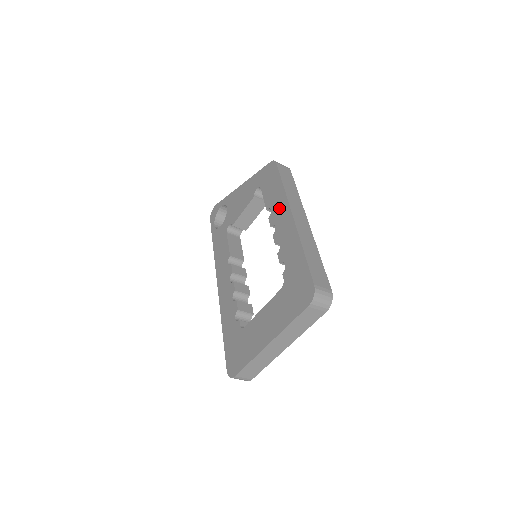
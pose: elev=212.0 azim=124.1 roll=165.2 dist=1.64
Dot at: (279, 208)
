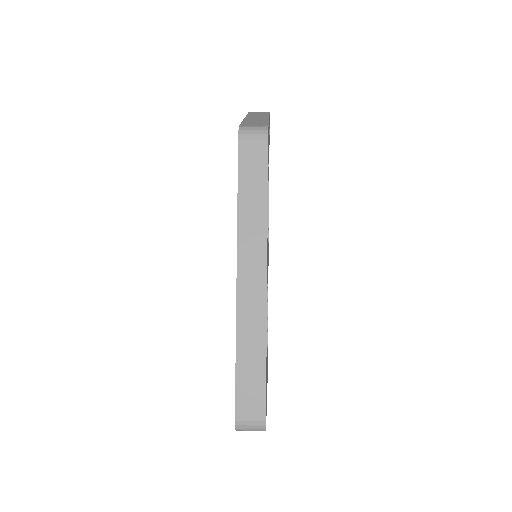
Dot at: occluded
